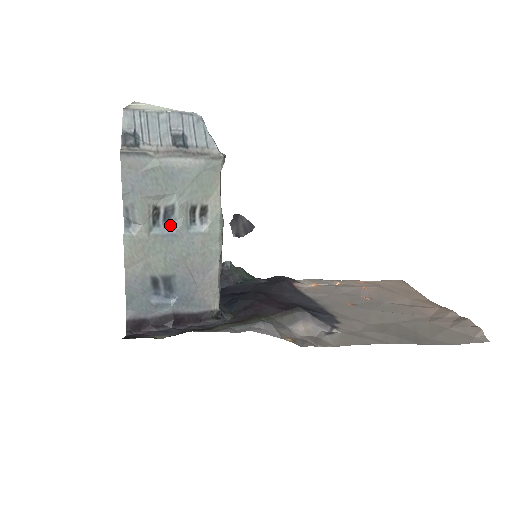
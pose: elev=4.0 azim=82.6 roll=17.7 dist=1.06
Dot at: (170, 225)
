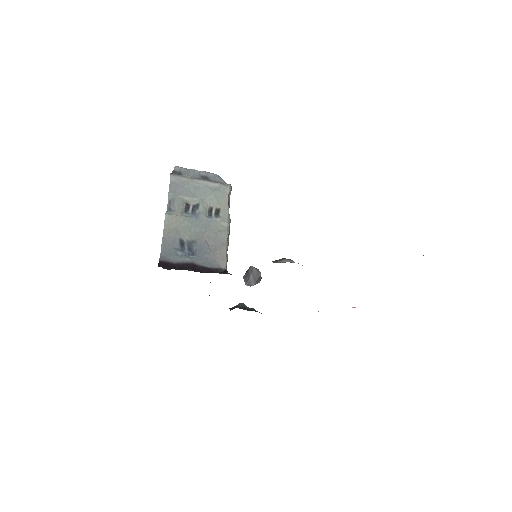
Dot at: (195, 215)
